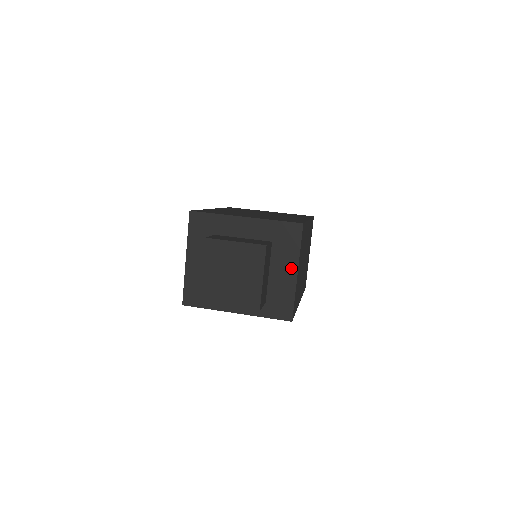
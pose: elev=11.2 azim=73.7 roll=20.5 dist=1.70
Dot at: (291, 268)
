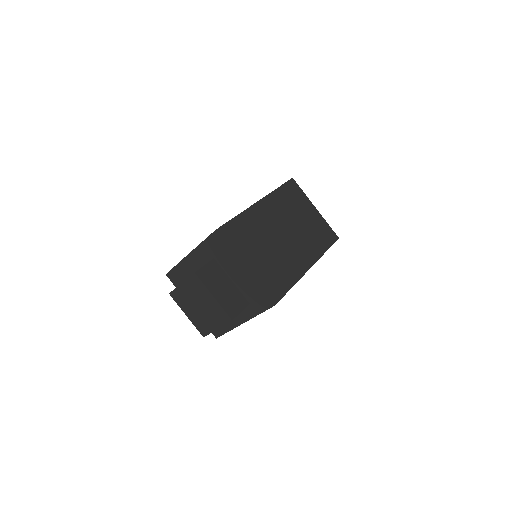
Dot at: (239, 267)
